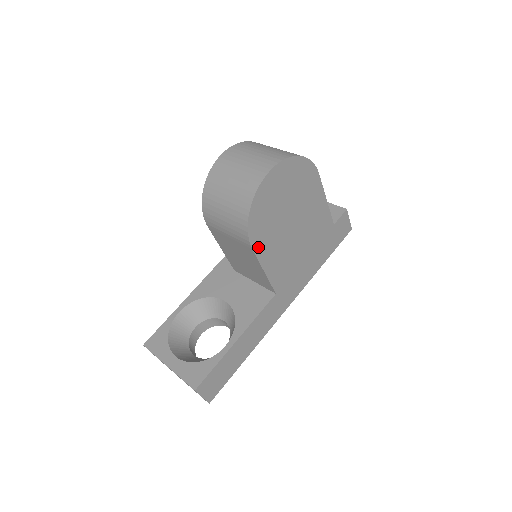
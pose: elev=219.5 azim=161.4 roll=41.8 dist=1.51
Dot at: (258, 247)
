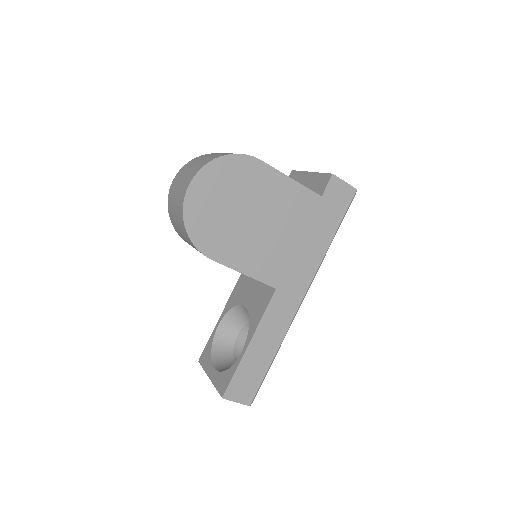
Dot at: (220, 256)
